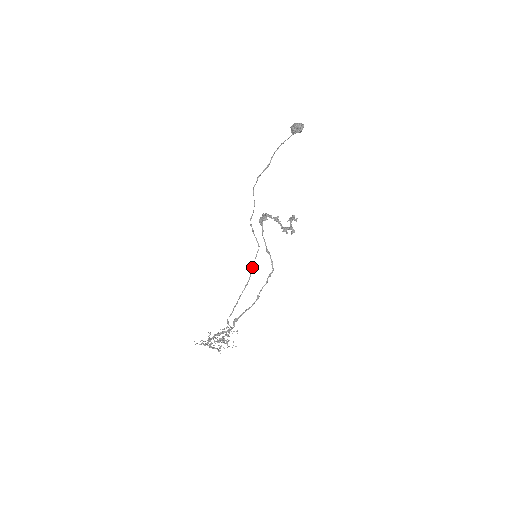
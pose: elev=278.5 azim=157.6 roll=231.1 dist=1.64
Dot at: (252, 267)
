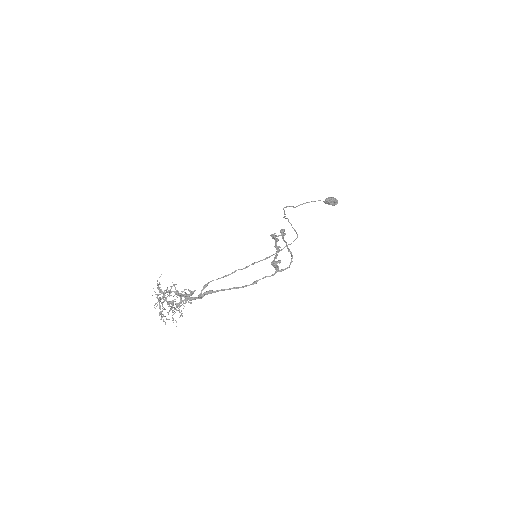
Dot at: occluded
